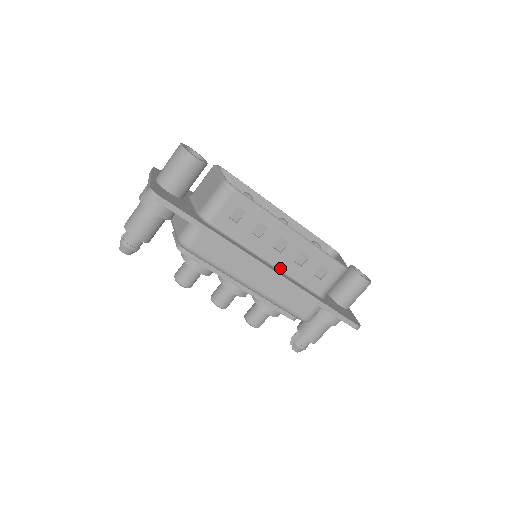
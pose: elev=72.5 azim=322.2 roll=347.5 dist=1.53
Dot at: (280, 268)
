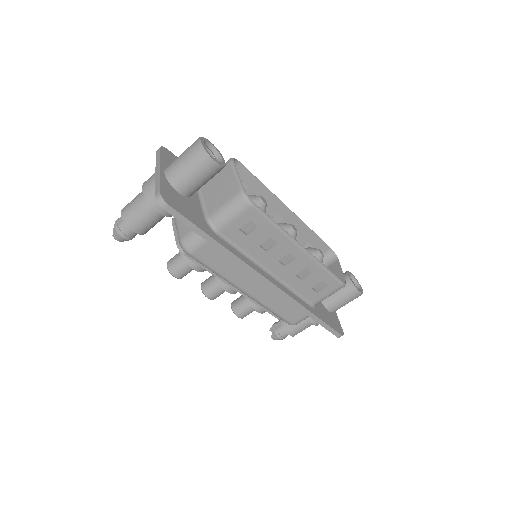
Dot at: (280, 279)
